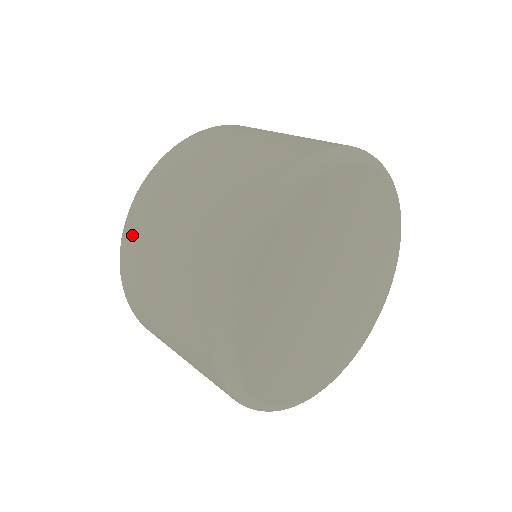
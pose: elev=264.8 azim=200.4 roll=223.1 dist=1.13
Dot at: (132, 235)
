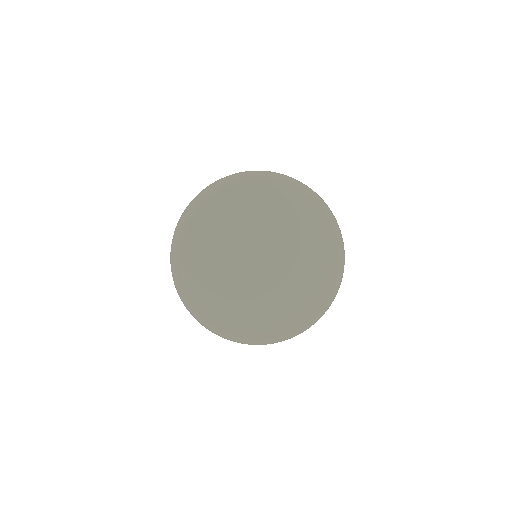
Dot at: occluded
